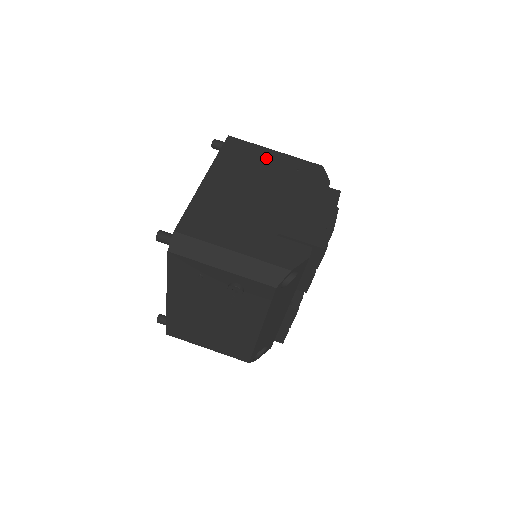
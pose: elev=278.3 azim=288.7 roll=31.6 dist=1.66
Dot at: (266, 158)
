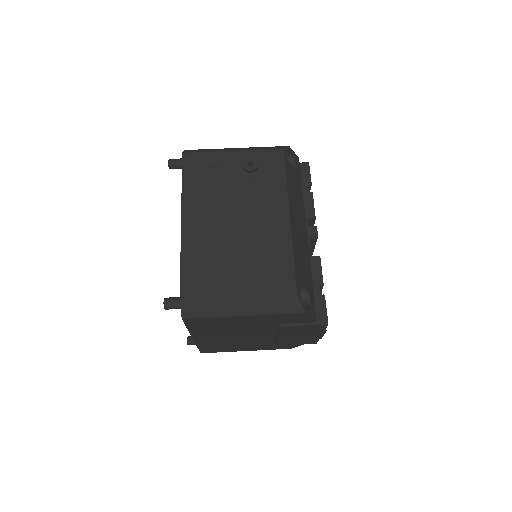
Dot at: occluded
